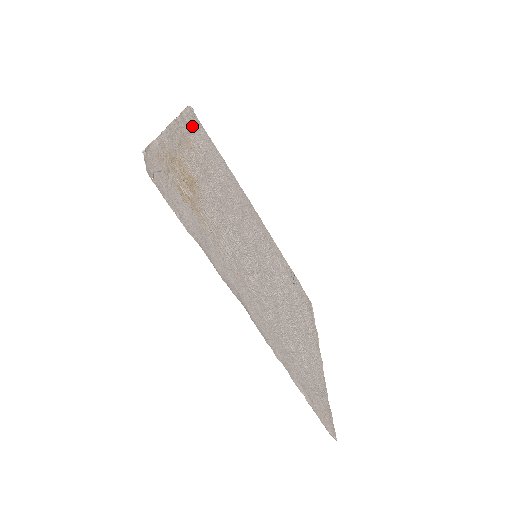
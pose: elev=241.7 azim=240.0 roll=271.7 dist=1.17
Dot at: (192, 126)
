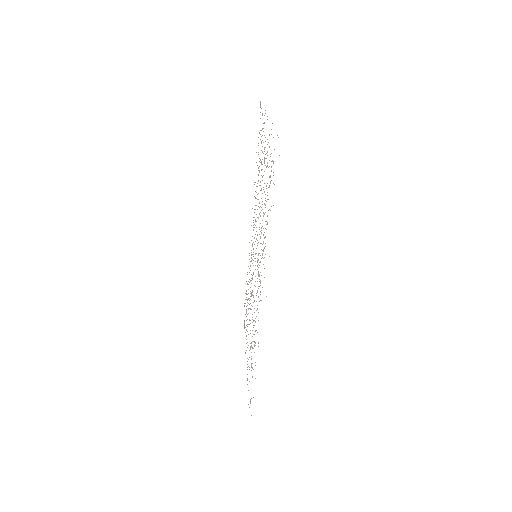
Dot at: occluded
